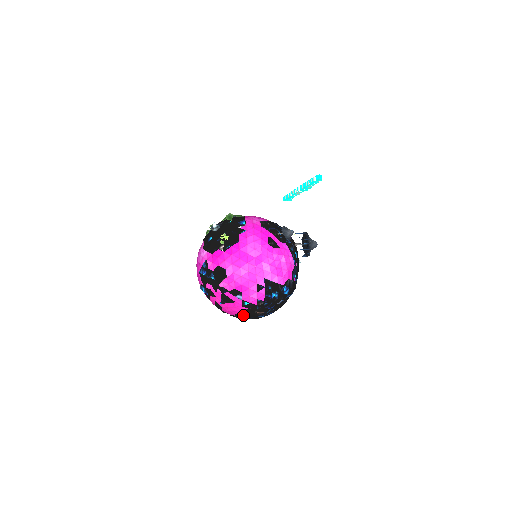
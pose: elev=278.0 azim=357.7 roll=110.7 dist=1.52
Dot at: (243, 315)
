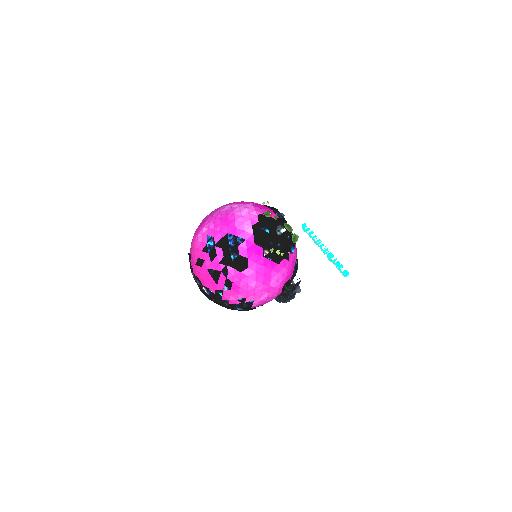
Dot at: (203, 287)
